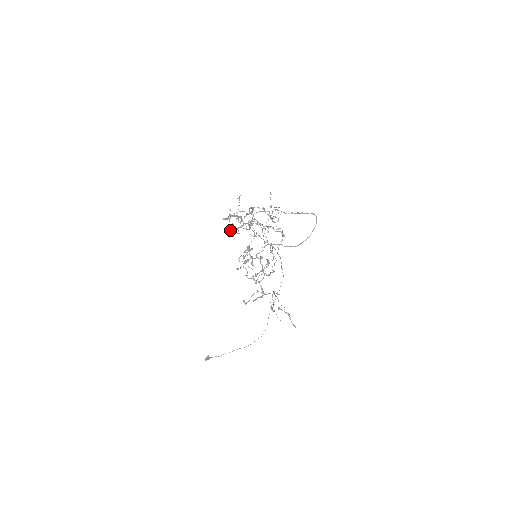
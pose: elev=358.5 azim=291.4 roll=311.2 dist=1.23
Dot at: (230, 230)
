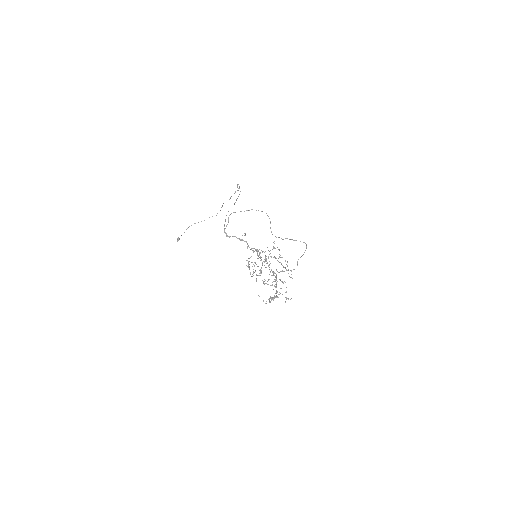
Dot at: occluded
